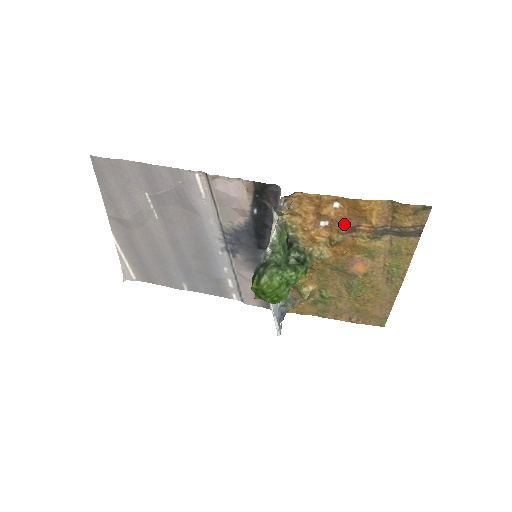
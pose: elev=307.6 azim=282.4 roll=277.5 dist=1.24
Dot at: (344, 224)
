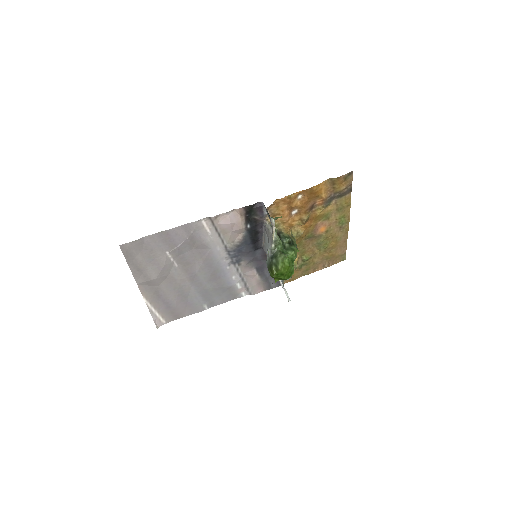
Dot at: (307, 206)
